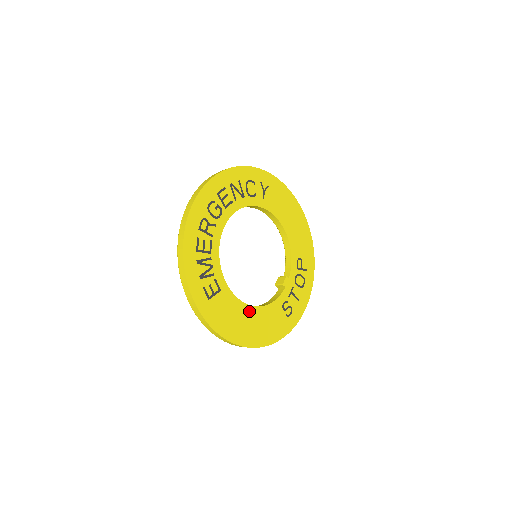
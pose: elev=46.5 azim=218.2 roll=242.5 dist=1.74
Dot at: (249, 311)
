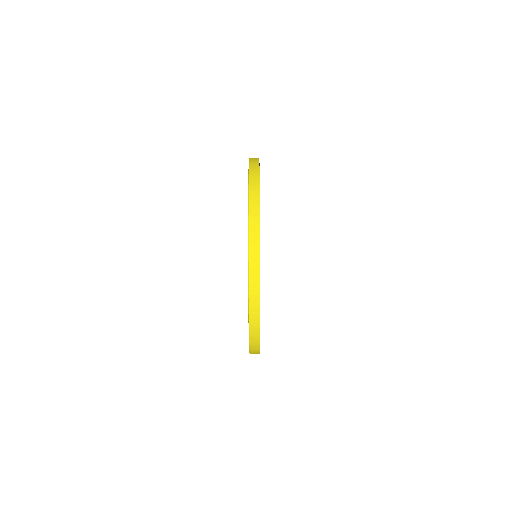
Dot at: occluded
